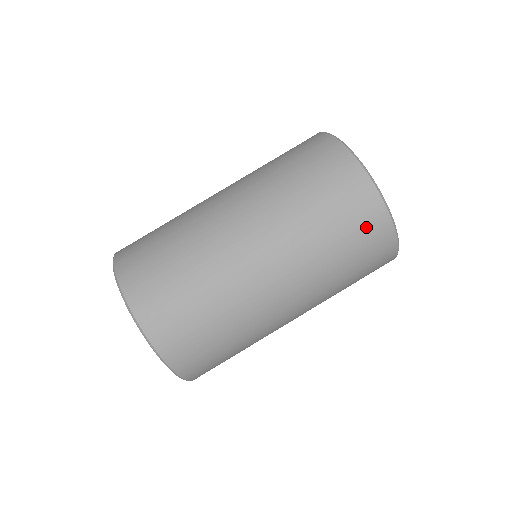
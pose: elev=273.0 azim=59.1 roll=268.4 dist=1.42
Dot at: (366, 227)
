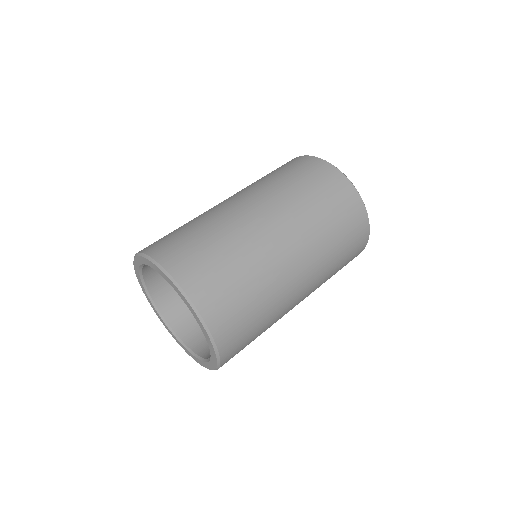
Dot at: (357, 244)
